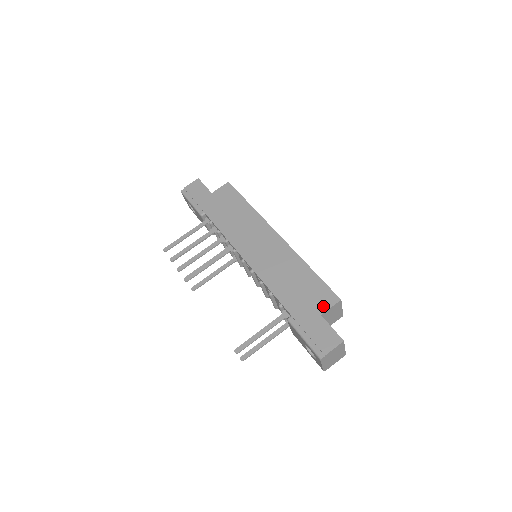
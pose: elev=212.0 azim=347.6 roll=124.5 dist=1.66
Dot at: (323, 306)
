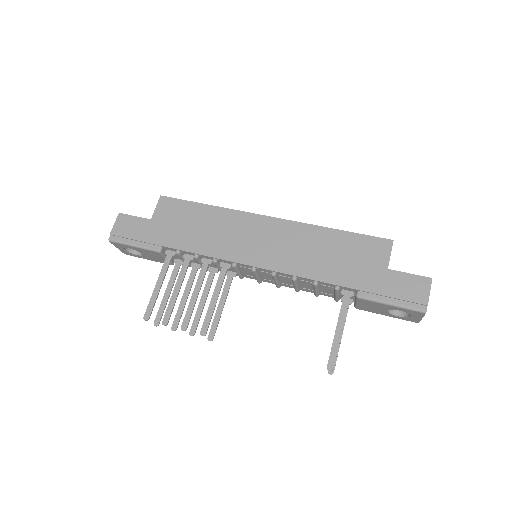
Dot at: (382, 258)
